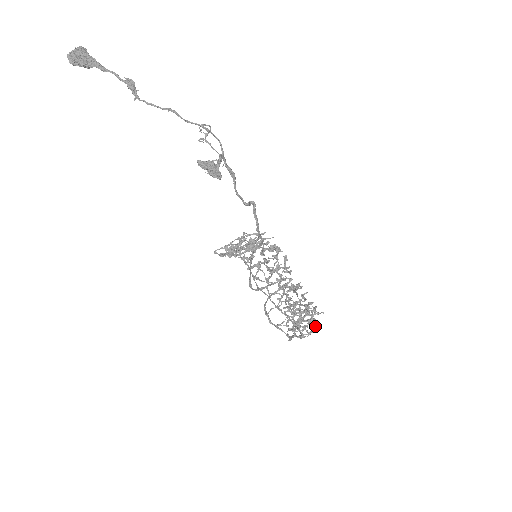
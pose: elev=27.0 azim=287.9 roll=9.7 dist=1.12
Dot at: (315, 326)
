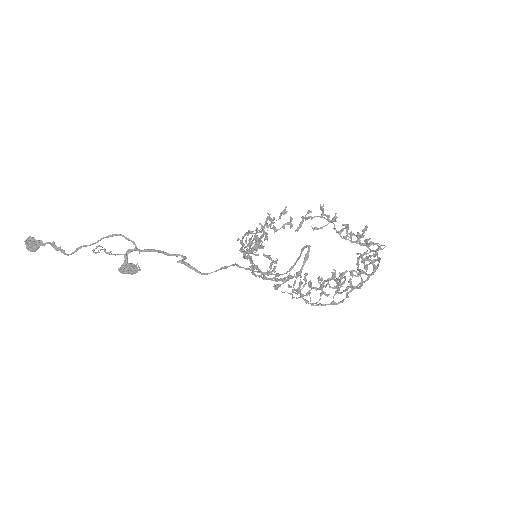
Dot at: (373, 265)
